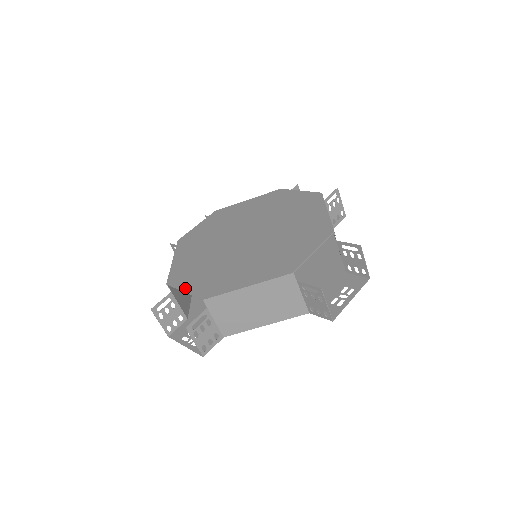
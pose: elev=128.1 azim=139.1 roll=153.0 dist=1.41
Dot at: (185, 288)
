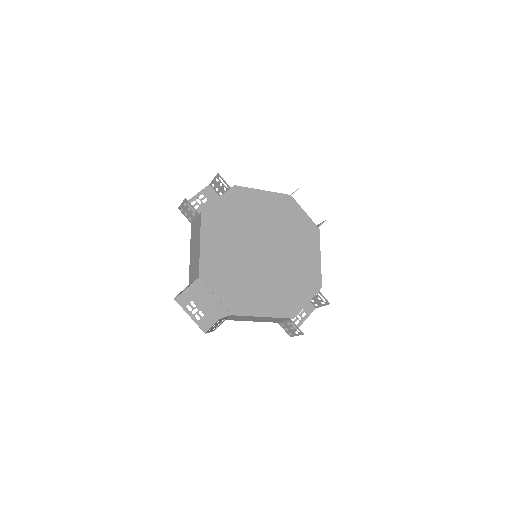
Dot at: (217, 292)
